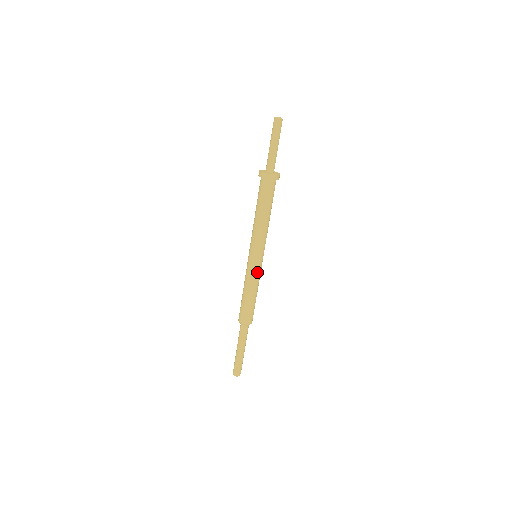
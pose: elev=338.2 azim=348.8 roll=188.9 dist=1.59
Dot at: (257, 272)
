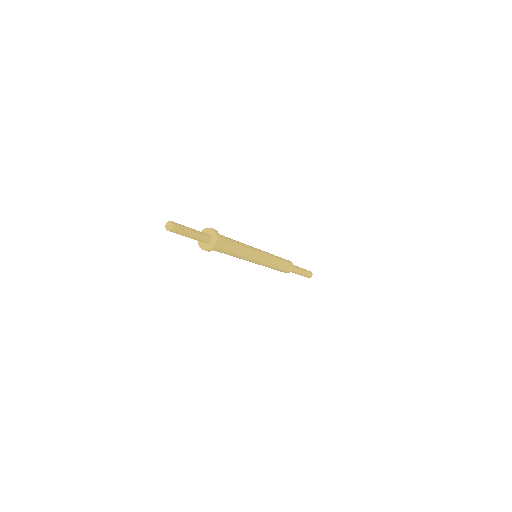
Dot at: (266, 264)
